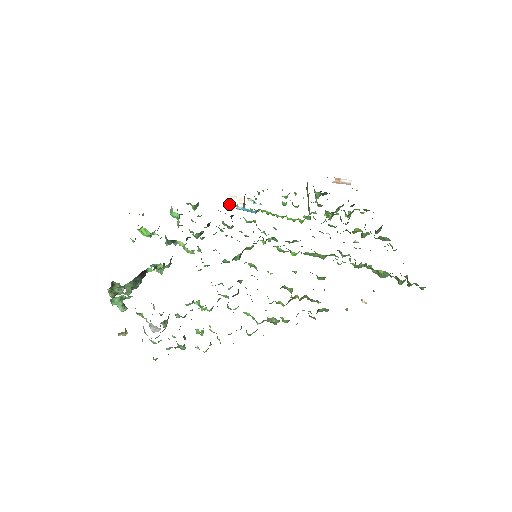
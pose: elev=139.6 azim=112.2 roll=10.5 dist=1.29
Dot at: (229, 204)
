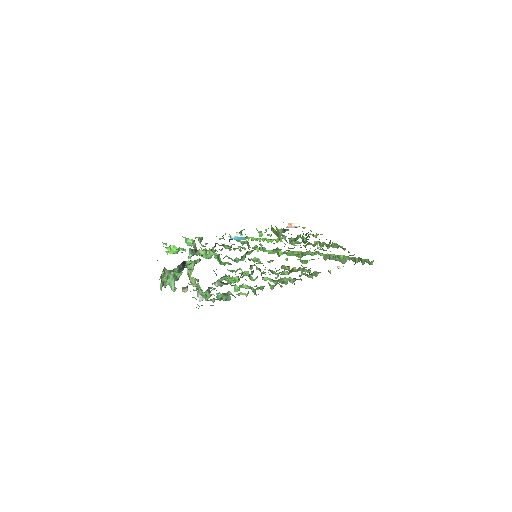
Dot at: (222, 241)
